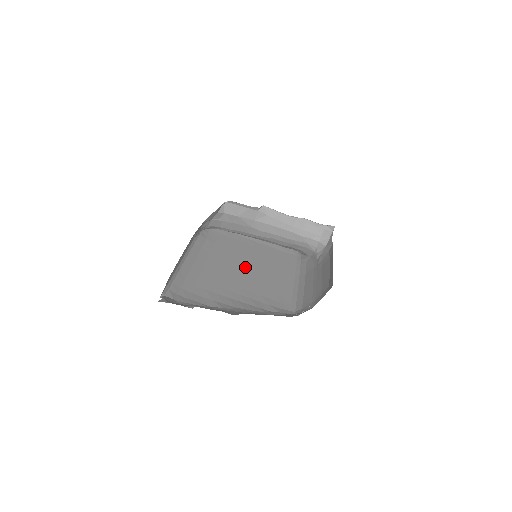
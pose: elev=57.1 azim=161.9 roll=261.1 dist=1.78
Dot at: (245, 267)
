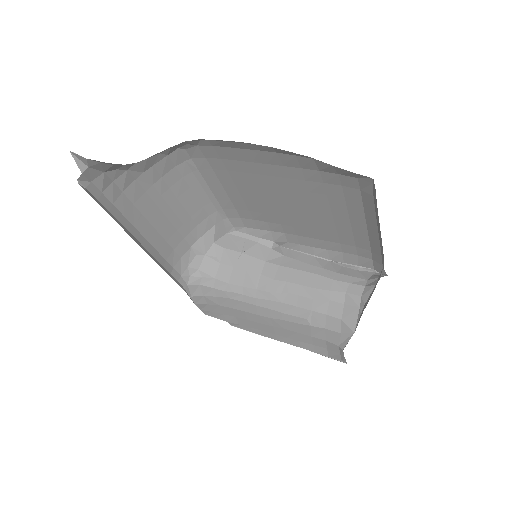
Dot at: occluded
